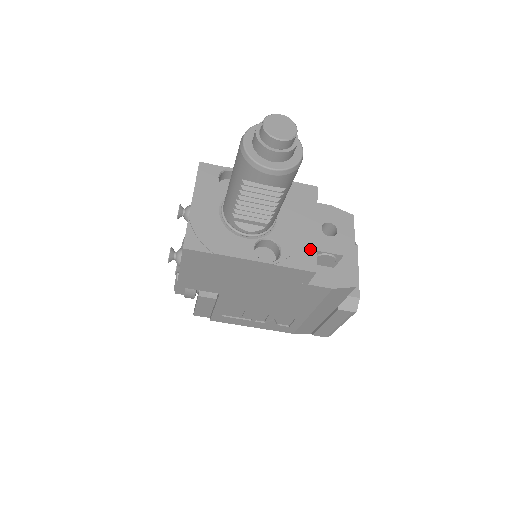
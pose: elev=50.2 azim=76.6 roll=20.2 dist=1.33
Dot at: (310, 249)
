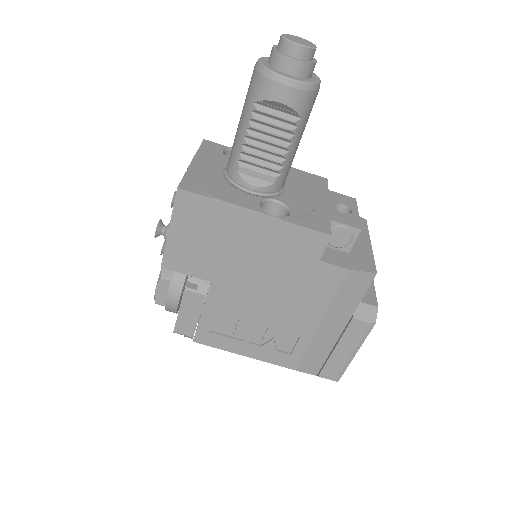
Dot at: (323, 217)
